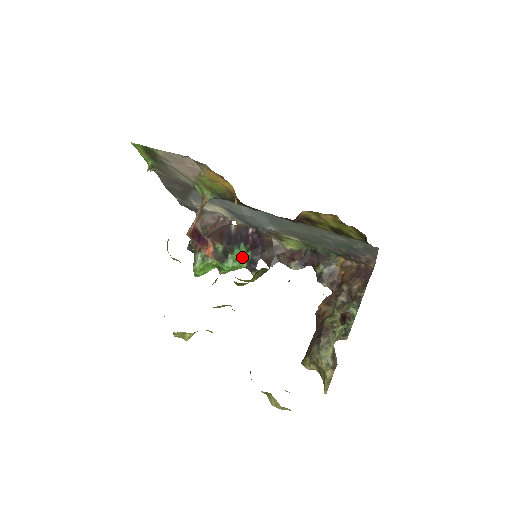
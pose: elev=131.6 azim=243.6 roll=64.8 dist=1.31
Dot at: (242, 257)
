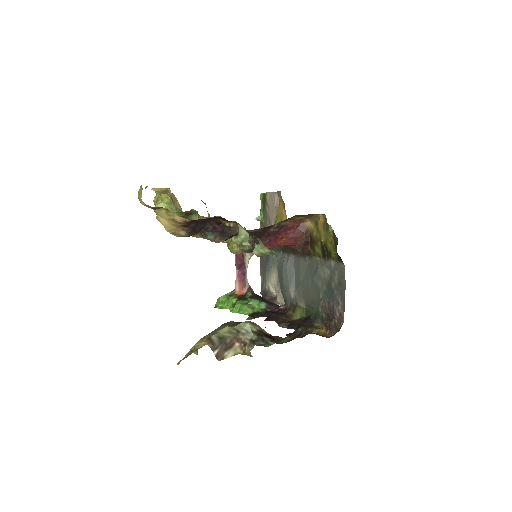
Dot at: (256, 309)
